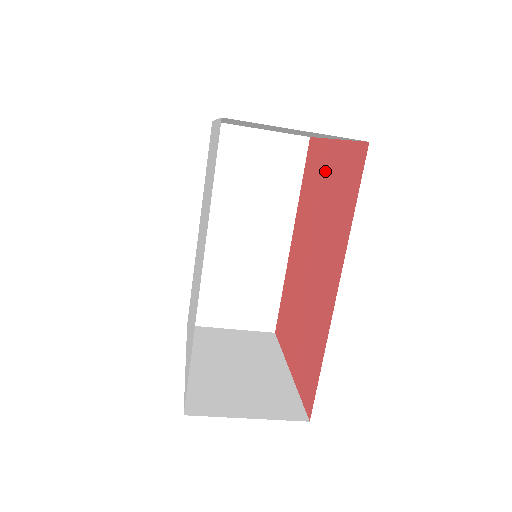
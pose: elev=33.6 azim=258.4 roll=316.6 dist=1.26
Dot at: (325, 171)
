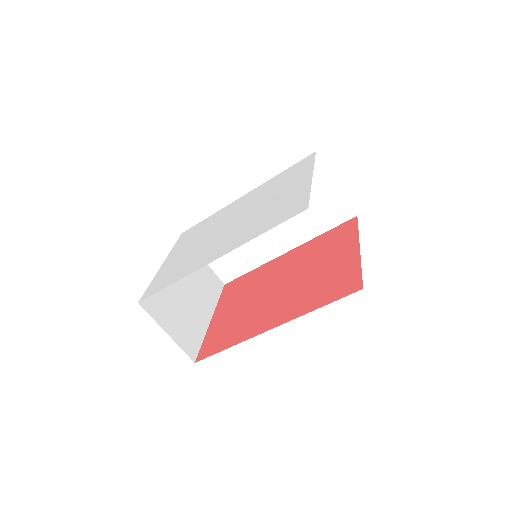
Dot at: (338, 255)
